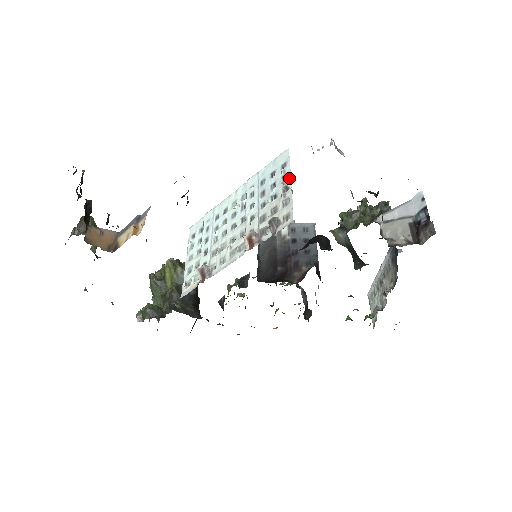
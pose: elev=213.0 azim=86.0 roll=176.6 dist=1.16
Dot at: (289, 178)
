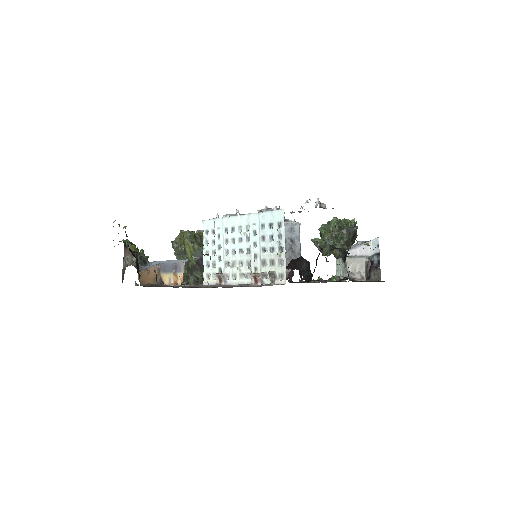
Dot at: (283, 242)
